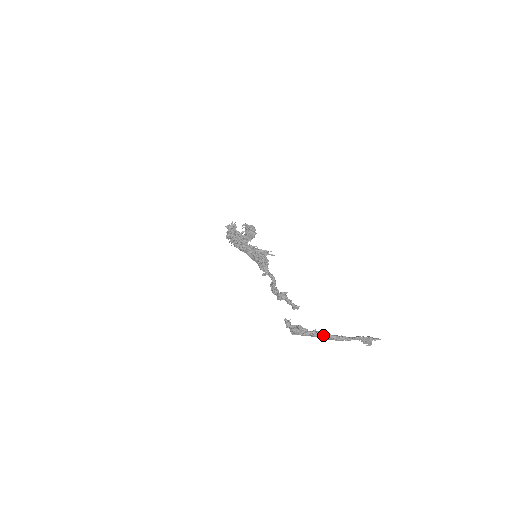
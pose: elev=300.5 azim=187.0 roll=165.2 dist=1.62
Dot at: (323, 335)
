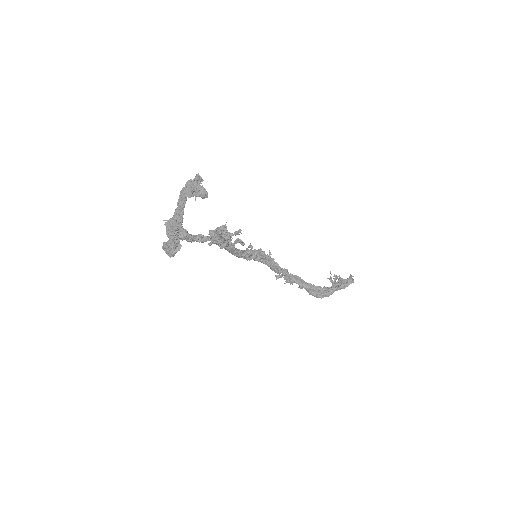
Dot at: (167, 224)
